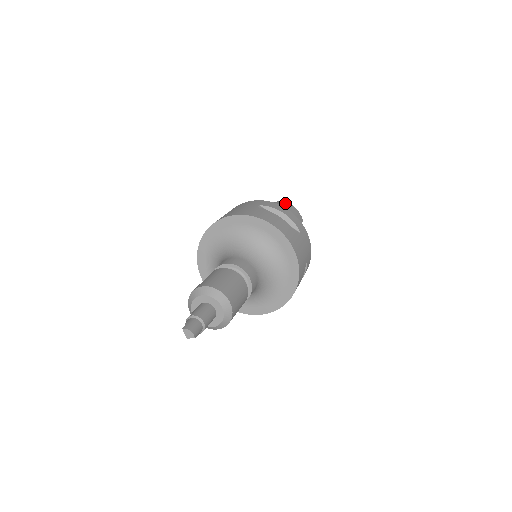
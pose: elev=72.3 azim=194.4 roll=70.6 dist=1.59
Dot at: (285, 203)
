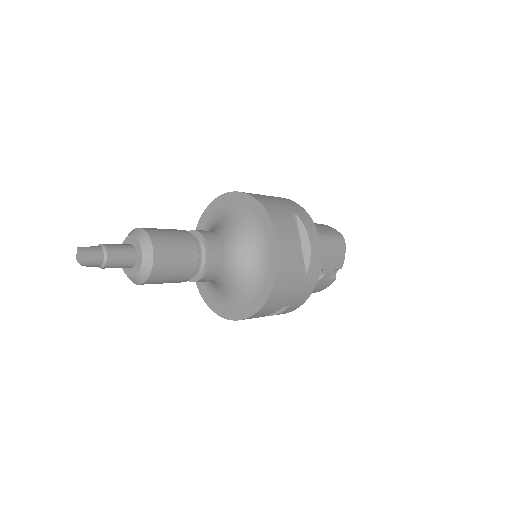
Dot at: (339, 237)
